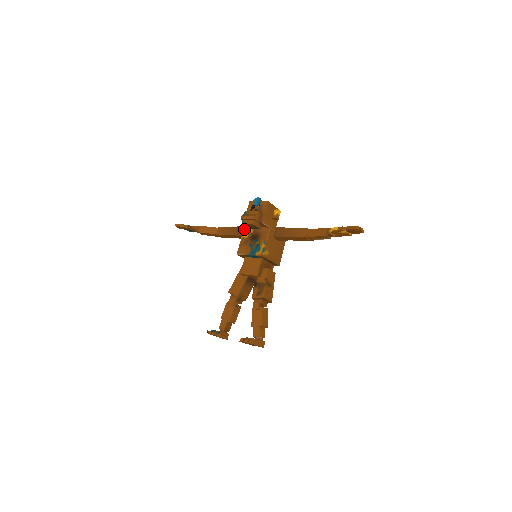
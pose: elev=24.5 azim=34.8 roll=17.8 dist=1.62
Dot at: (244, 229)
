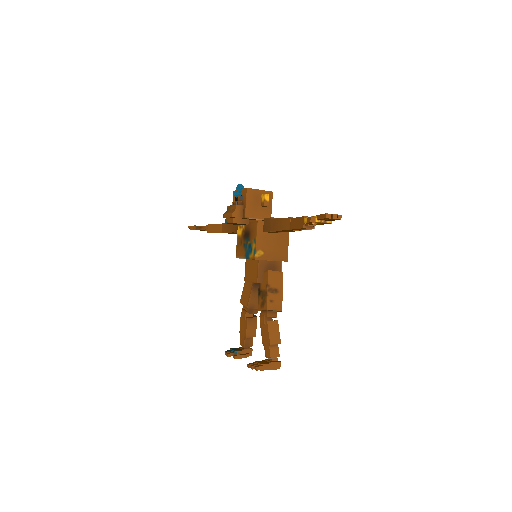
Dot at: (238, 225)
